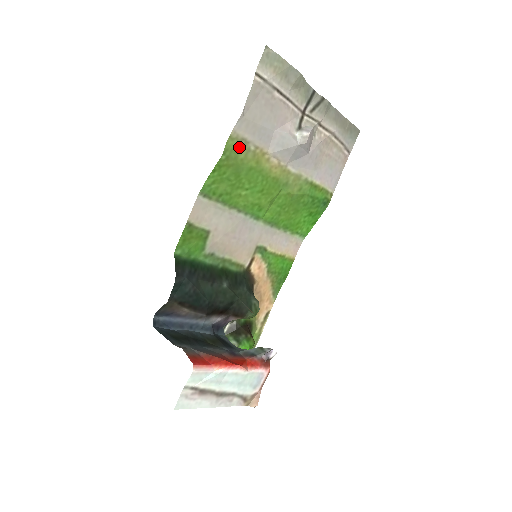
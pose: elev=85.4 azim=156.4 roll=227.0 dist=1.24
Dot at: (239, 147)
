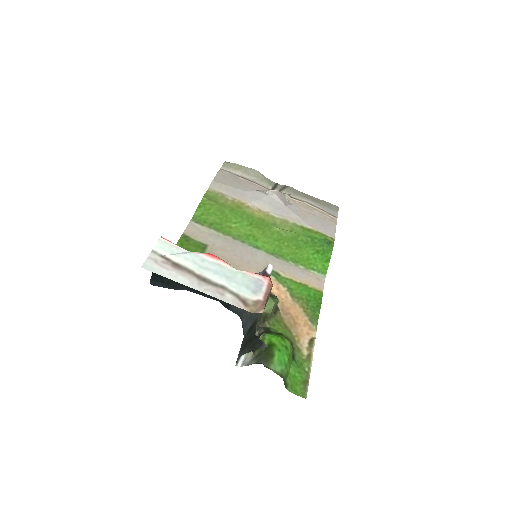
Dot at: (218, 197)
